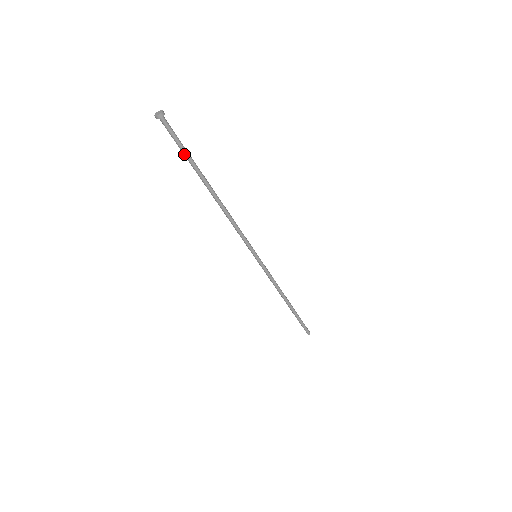
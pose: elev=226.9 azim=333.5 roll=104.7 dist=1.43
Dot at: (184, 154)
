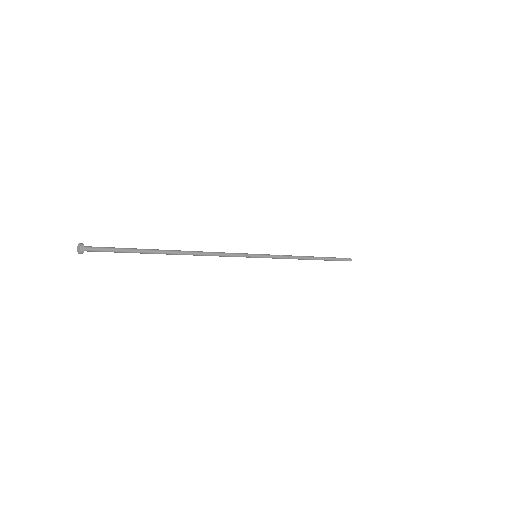
Dot at: (128, 252)
